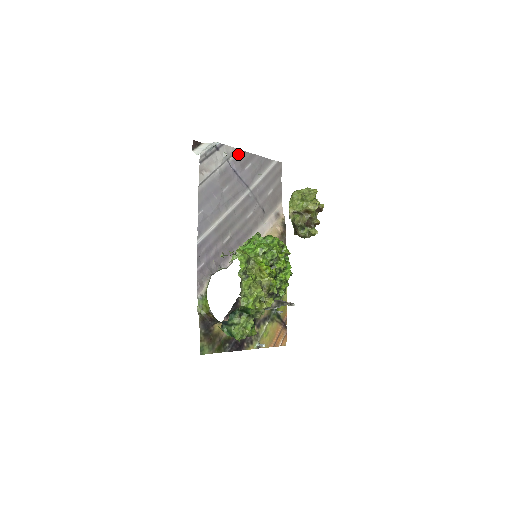
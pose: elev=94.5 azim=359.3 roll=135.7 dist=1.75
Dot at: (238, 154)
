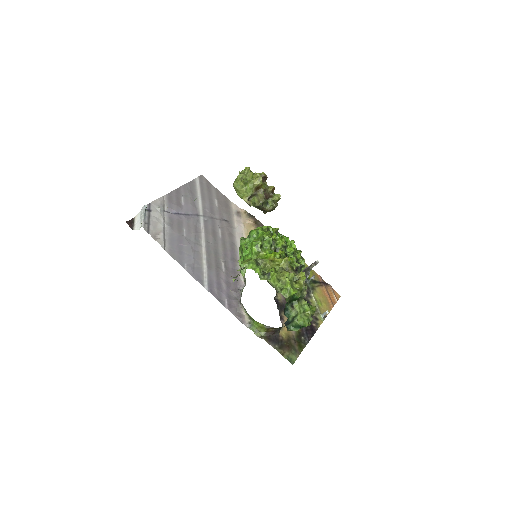
Dot at: (167, 200)
